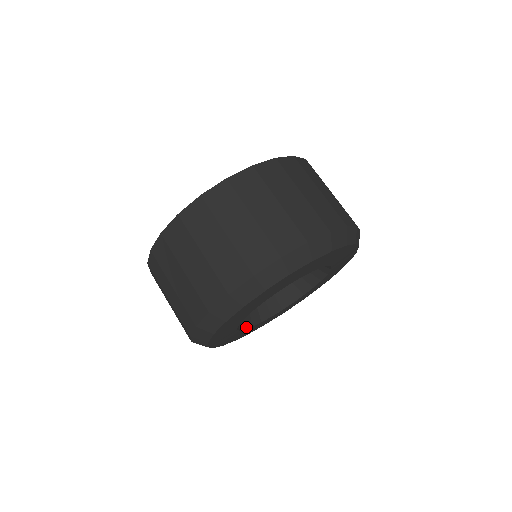
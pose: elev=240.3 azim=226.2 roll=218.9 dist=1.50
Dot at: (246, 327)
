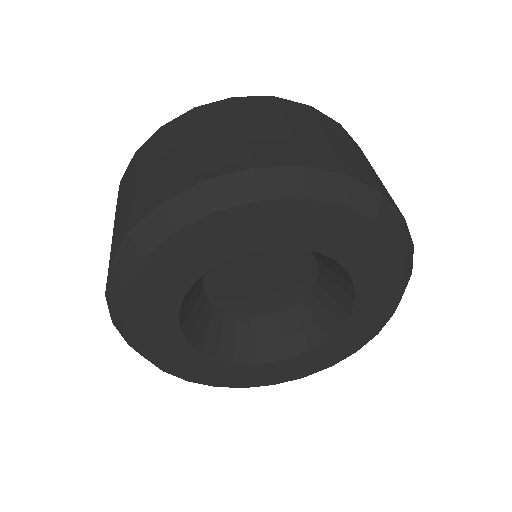
Dot at: (183, 329)
